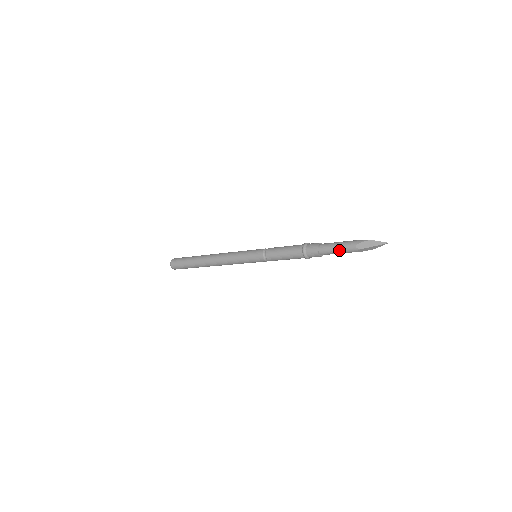
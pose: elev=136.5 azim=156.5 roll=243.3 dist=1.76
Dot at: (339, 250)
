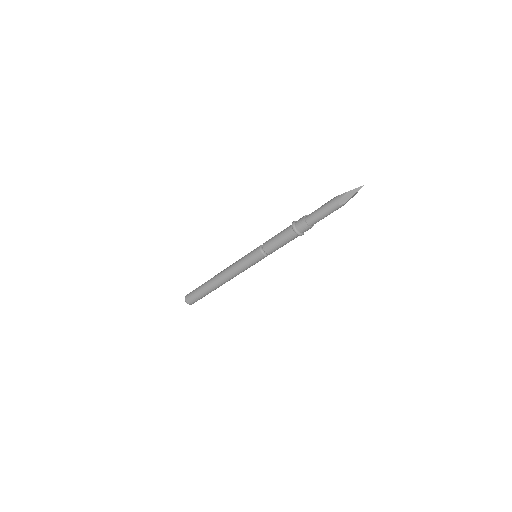
Dot at: (326, 214)
